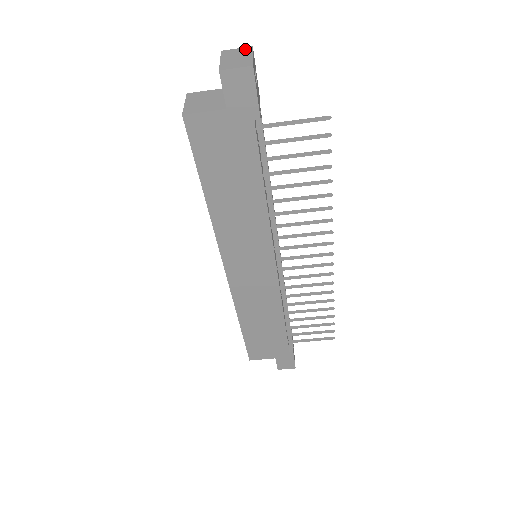
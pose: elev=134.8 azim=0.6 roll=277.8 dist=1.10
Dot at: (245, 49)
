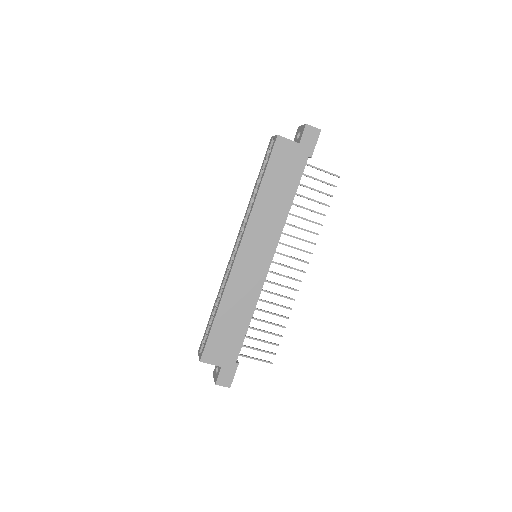
Dot at: occluded
